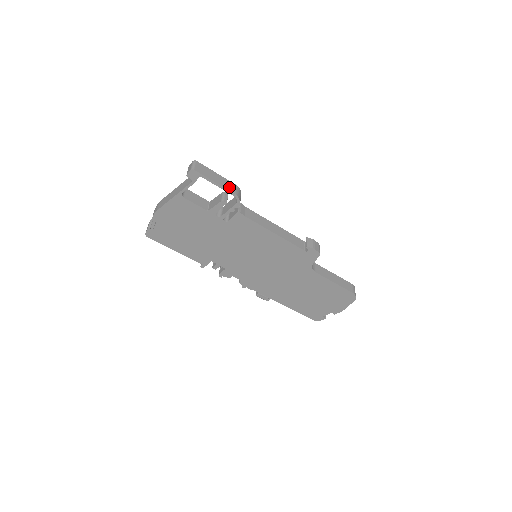
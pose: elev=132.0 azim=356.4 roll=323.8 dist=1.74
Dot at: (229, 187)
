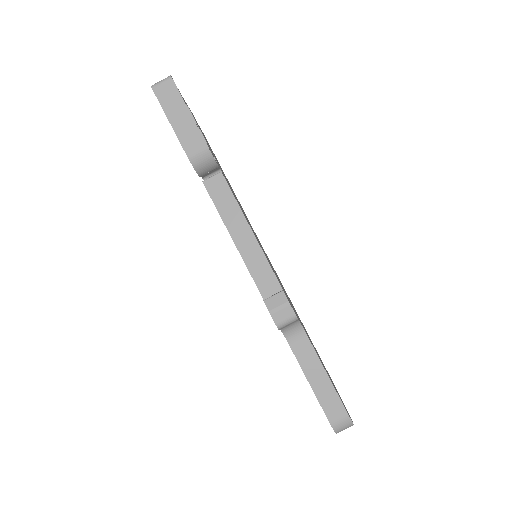
Dot at: (187, 139)
